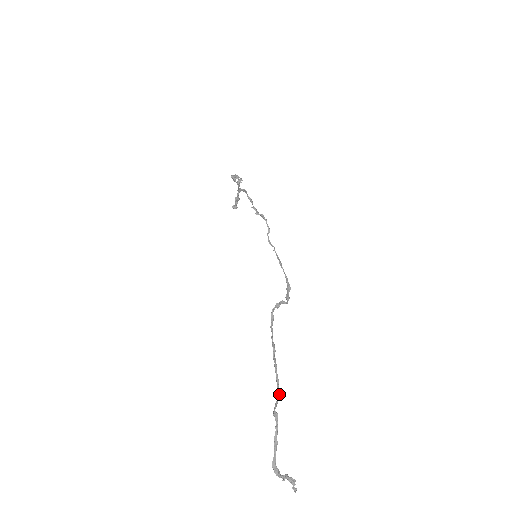
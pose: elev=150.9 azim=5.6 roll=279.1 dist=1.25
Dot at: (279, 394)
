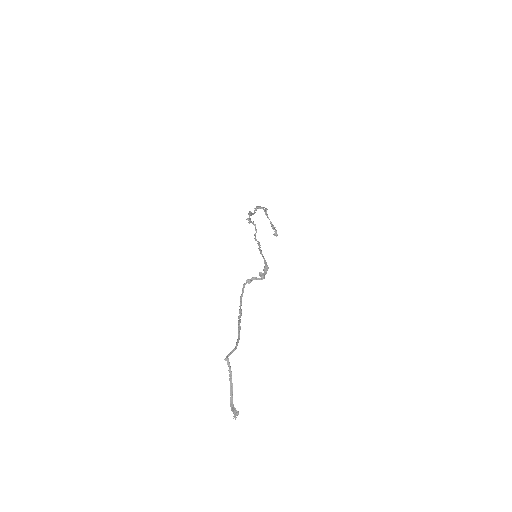
Dot at: occluded
